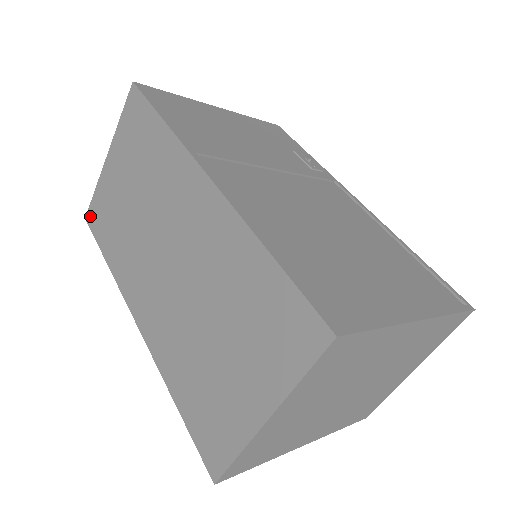
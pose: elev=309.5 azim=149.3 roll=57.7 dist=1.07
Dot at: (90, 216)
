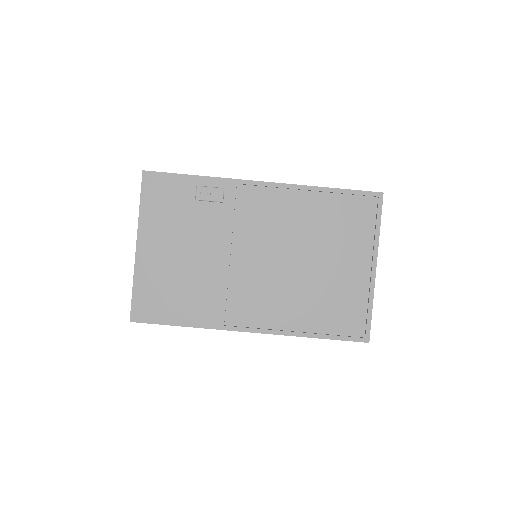
Dot at: occluded
